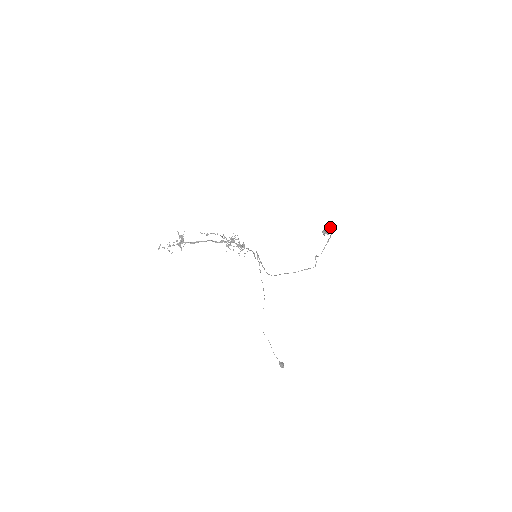
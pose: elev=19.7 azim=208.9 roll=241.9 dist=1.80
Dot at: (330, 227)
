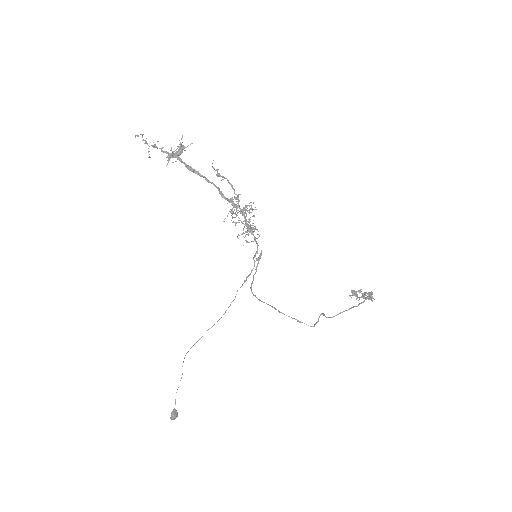
Dot at: (366, 293)
